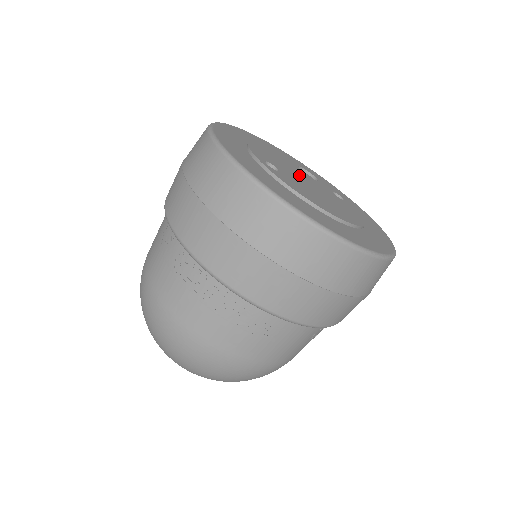
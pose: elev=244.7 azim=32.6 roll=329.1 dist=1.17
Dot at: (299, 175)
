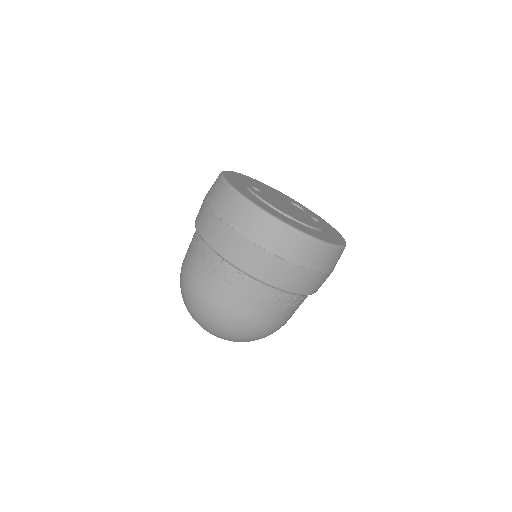
Dot at: (282, 201)
